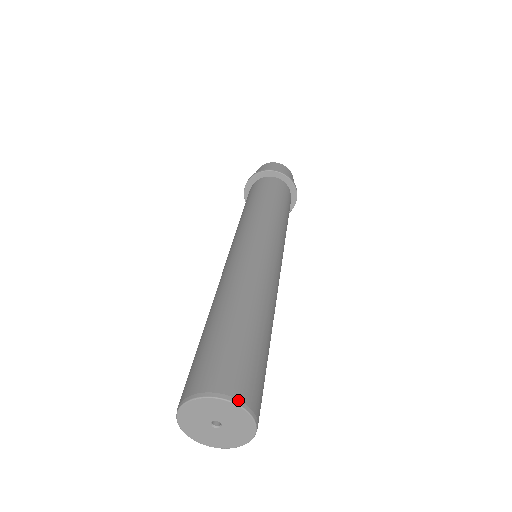
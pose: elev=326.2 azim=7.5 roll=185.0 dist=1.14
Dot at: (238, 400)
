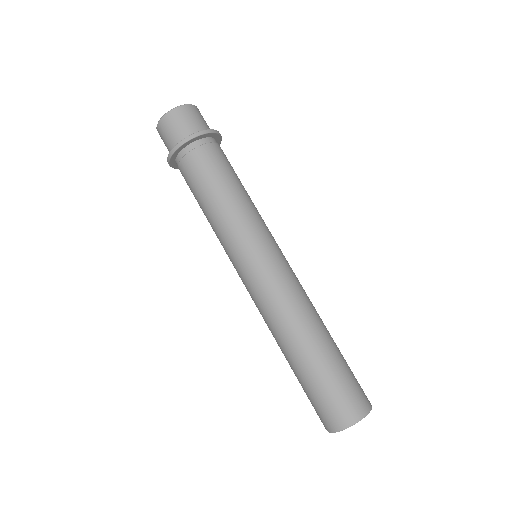
Dot at: (365, 413)
